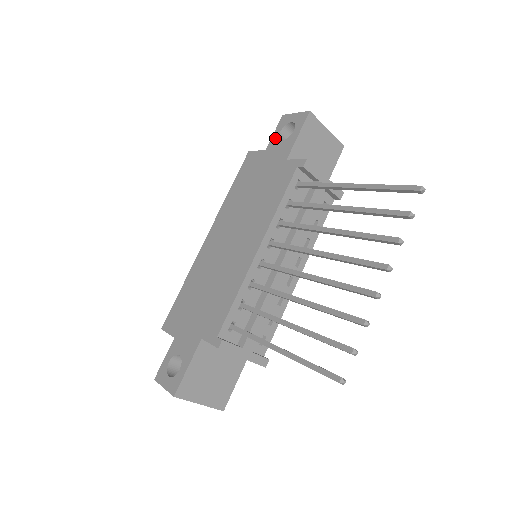
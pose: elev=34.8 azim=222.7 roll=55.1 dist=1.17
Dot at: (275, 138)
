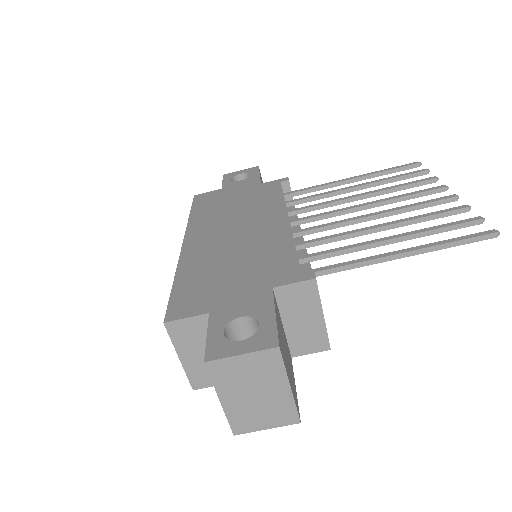
Dot at: (228, 182)
